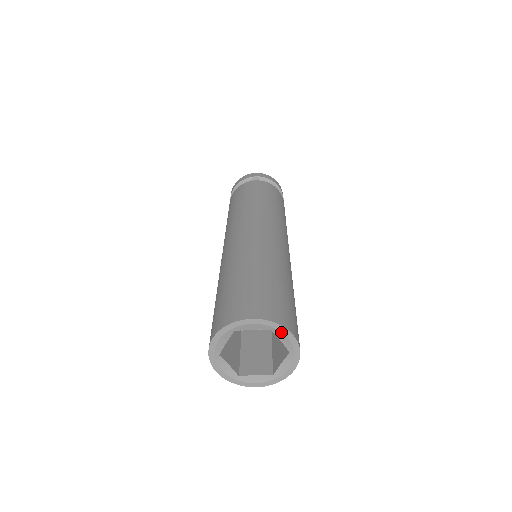
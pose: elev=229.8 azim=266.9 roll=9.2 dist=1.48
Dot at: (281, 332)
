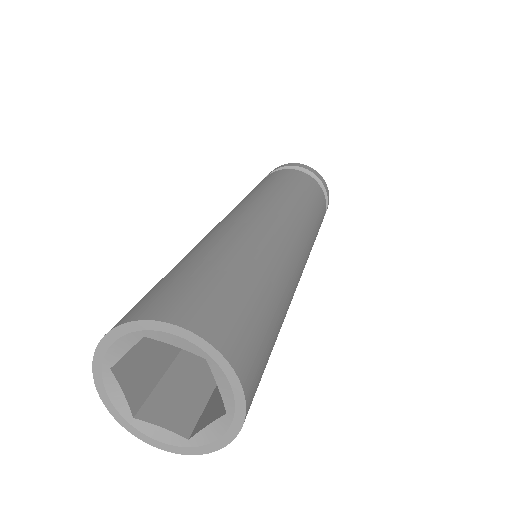
Dot at: (157, 331)
